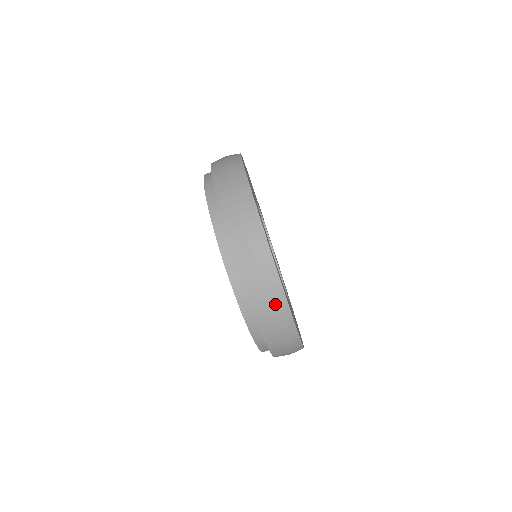
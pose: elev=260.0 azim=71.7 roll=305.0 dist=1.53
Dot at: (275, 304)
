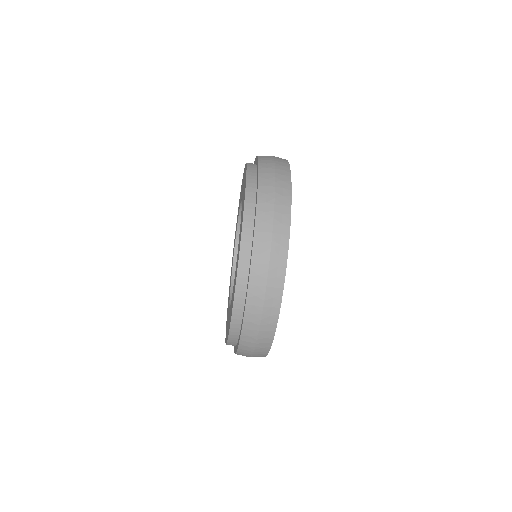
Dot at: (267, 315)
